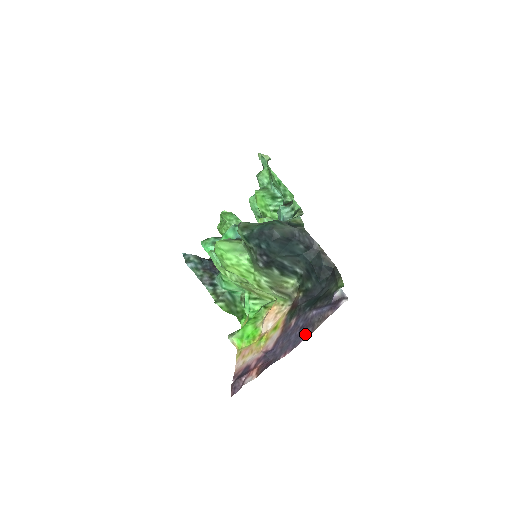
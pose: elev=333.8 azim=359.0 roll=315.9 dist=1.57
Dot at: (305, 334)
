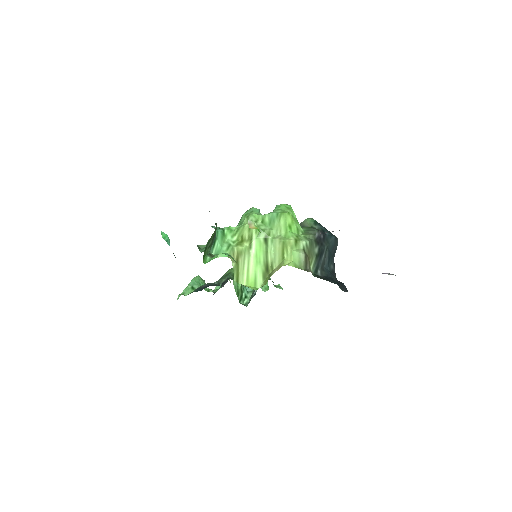
Dot at: occluded
